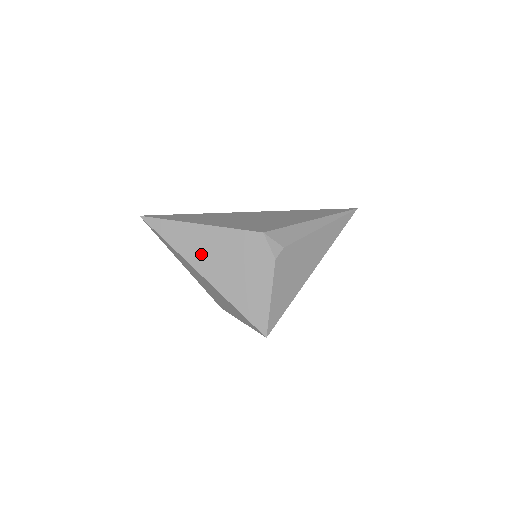
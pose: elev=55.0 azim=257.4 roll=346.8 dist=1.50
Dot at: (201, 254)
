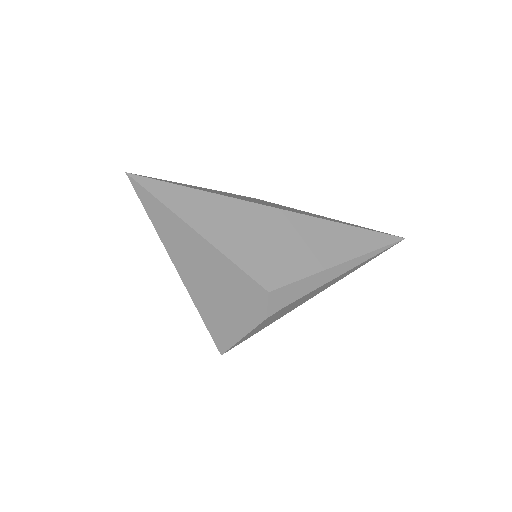
Dot at: (188, 261)
